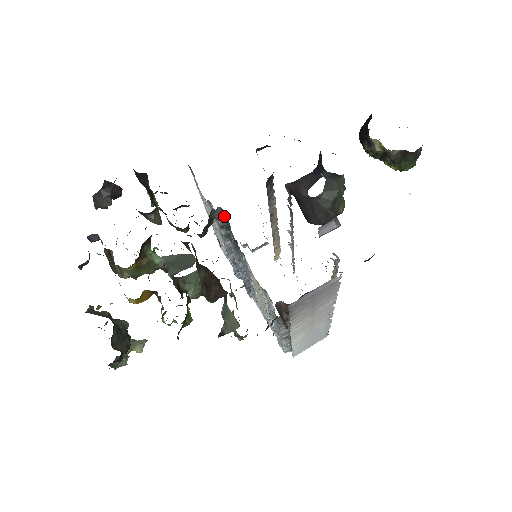
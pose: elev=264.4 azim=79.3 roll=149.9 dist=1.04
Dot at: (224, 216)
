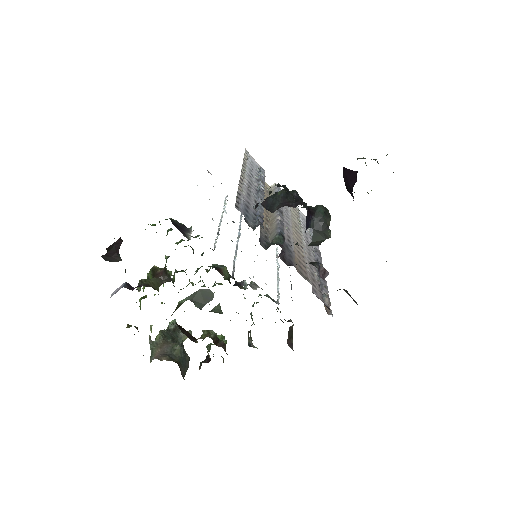
Dot at: occluded
